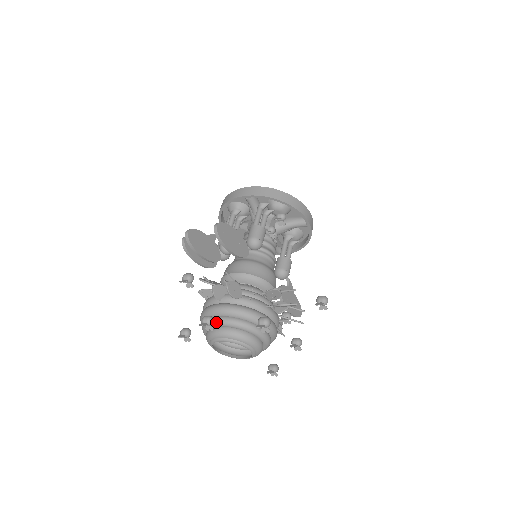
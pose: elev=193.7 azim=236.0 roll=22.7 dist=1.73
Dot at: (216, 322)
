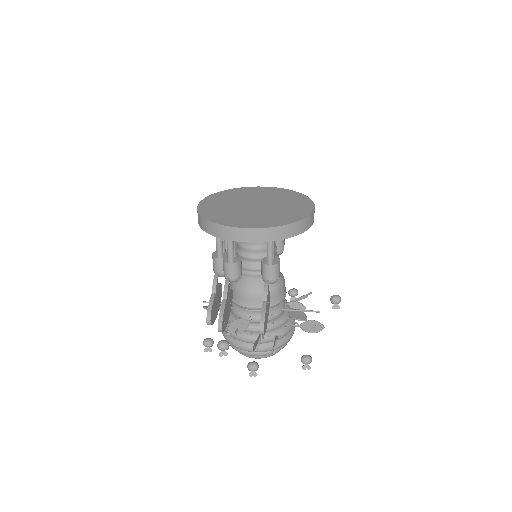
Dot at: occluded
